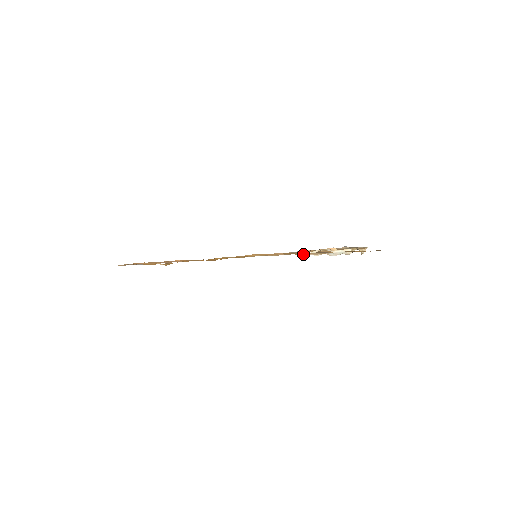
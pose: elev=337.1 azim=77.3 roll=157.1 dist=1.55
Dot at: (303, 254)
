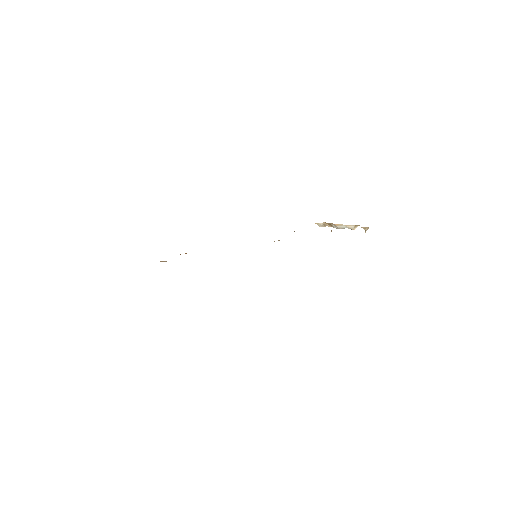
Dot at: occluded
